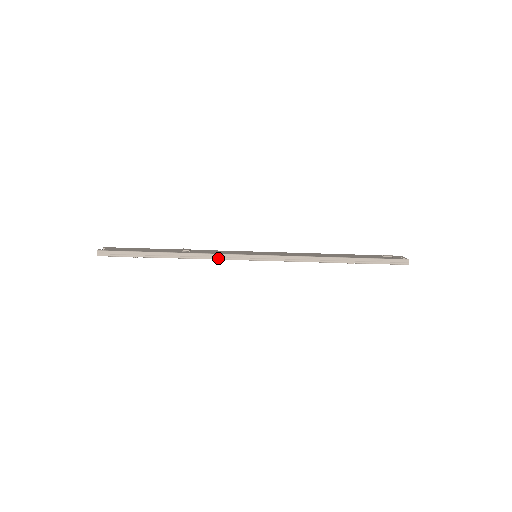
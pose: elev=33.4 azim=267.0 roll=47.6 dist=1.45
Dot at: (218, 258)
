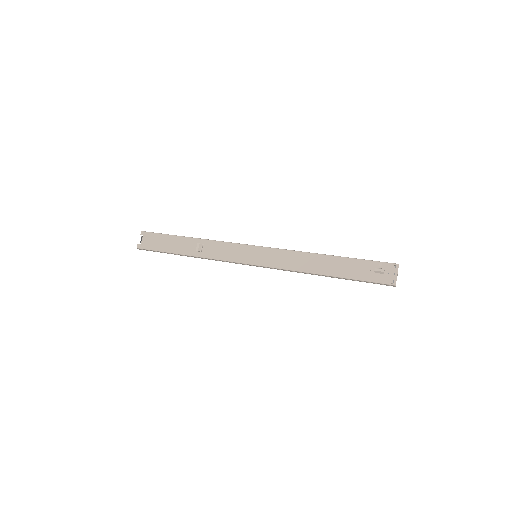
Dot at: occluded
